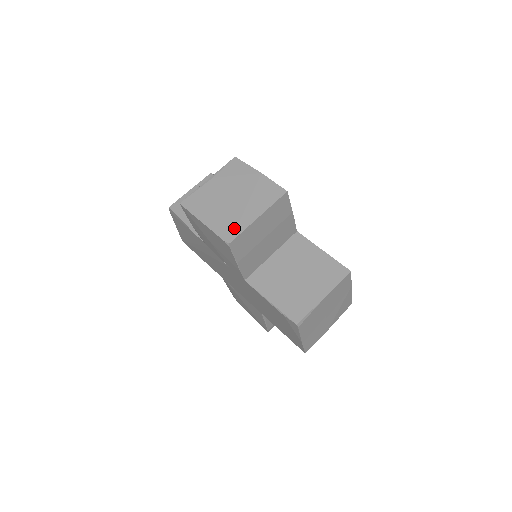
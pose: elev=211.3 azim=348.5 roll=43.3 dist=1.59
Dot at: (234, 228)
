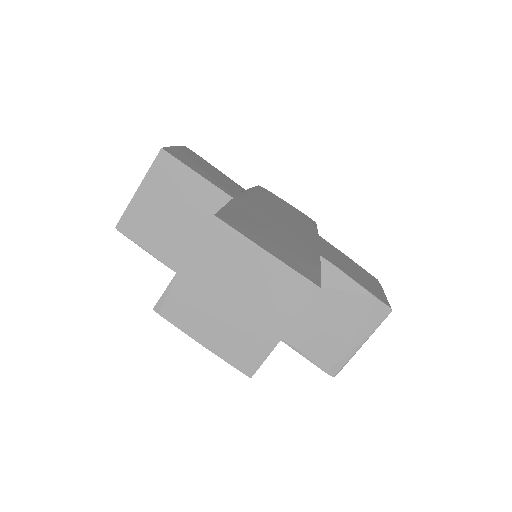
Dot at: occluded
